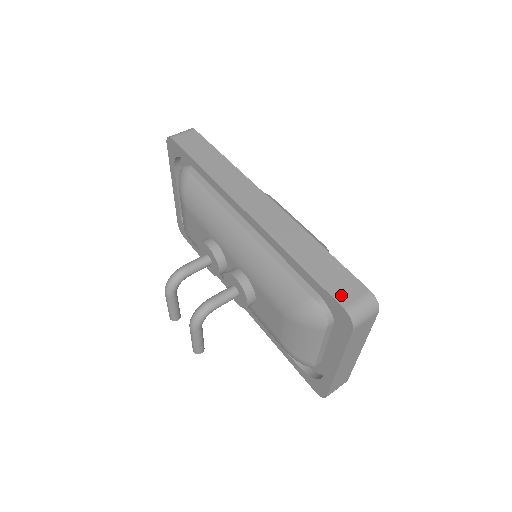
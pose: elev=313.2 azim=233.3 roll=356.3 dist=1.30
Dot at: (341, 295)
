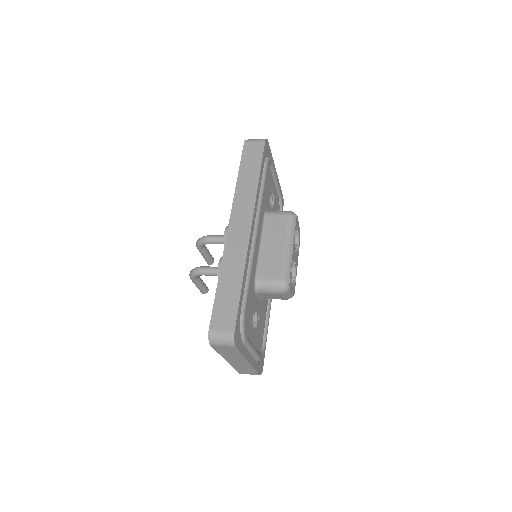
Dot at: (216, 321)
